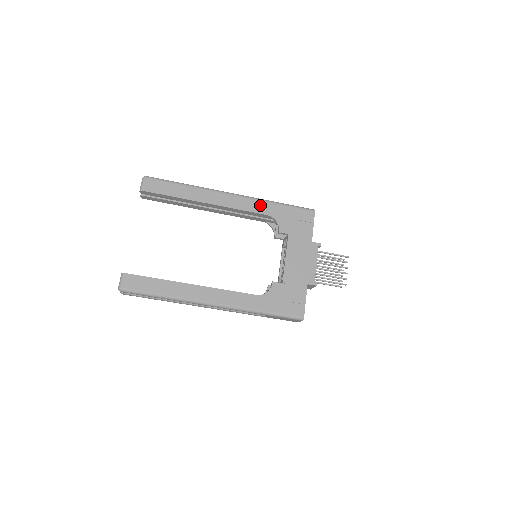
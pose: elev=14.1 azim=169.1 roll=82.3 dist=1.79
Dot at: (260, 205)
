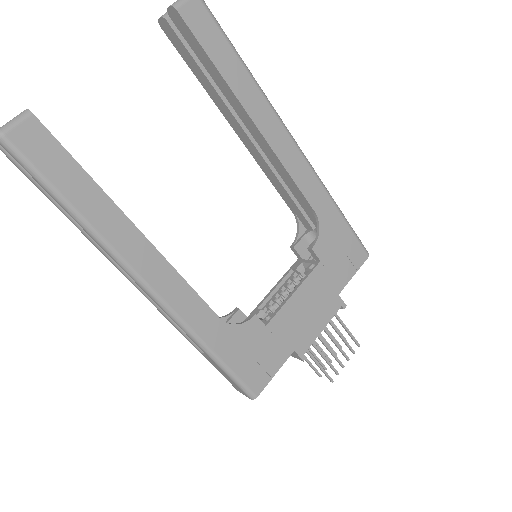
Dot at: (317, 190)
